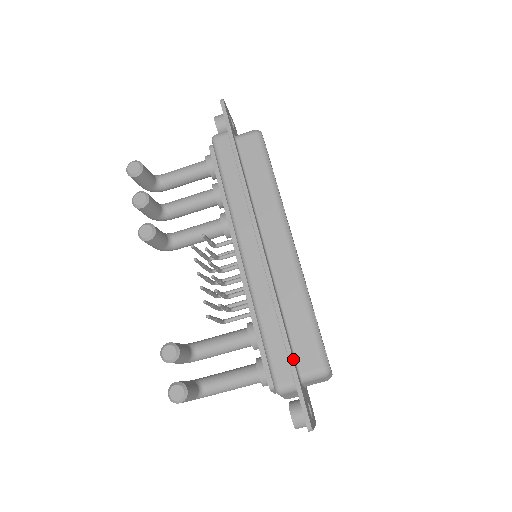
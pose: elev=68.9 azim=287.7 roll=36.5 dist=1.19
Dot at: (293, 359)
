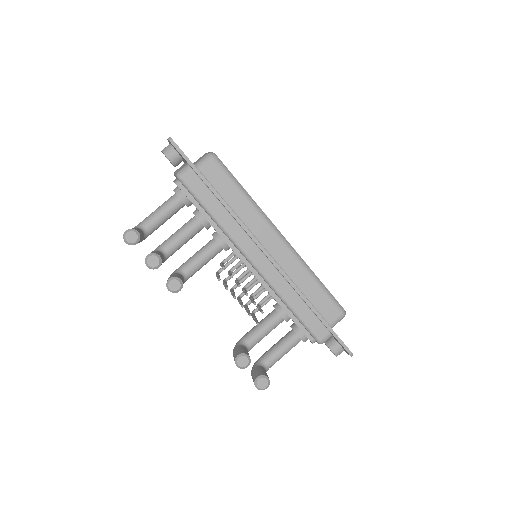
Dot at: occluded
